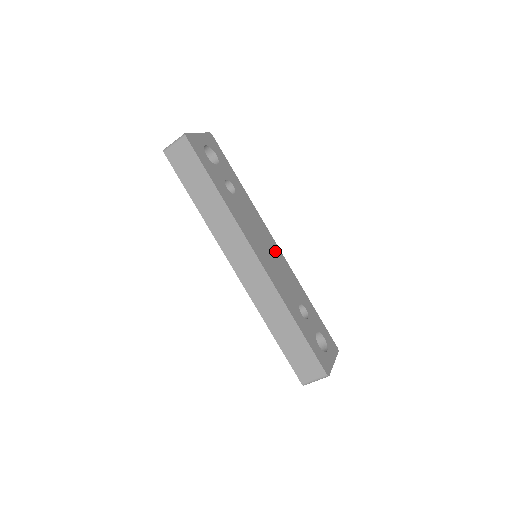
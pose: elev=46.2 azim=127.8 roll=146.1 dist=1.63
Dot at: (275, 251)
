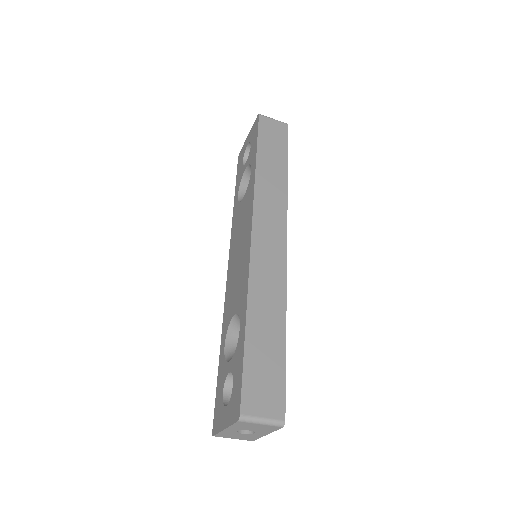
Dot at: occluded
